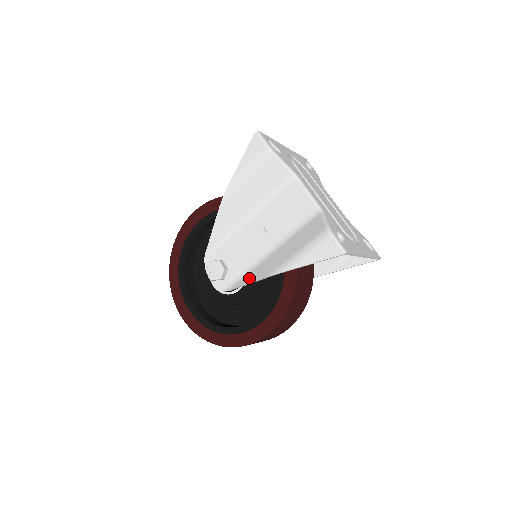
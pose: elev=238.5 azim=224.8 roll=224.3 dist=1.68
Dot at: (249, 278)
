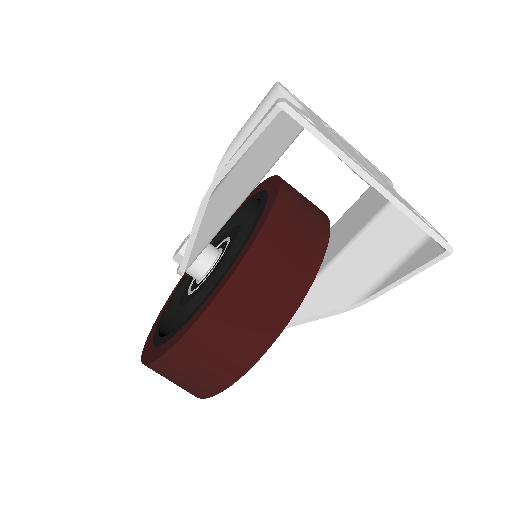
Dot at: occluded
